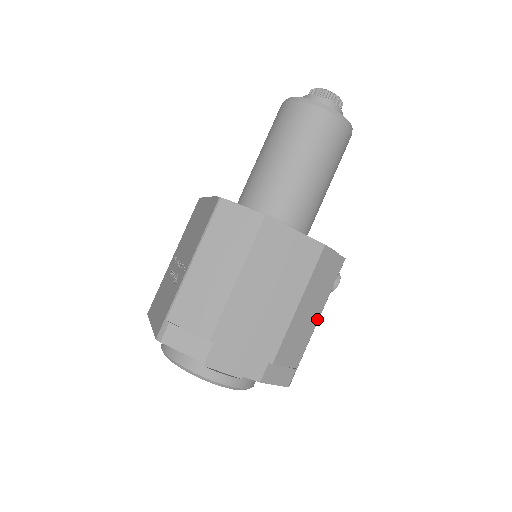
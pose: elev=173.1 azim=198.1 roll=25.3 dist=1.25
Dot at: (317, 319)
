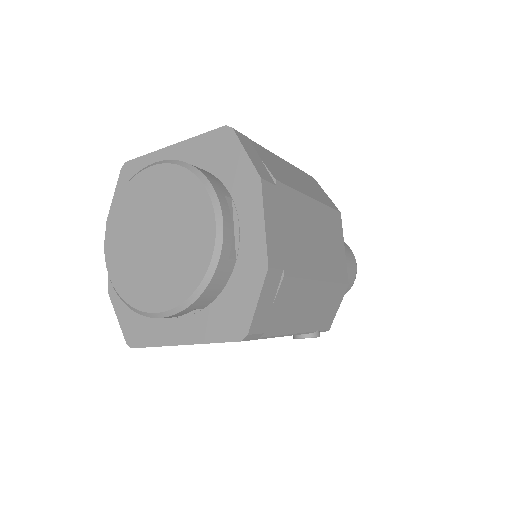
Dot at: (296, 330)
